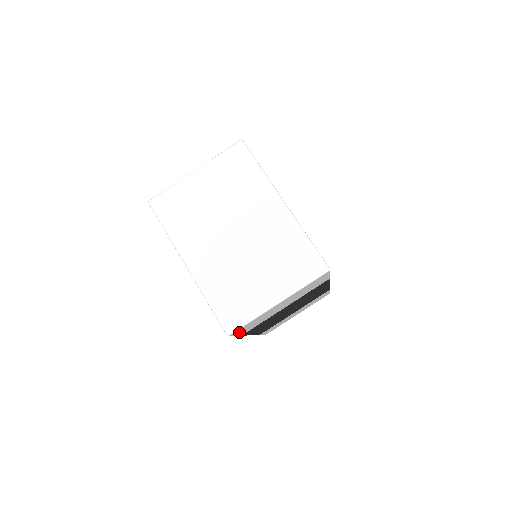
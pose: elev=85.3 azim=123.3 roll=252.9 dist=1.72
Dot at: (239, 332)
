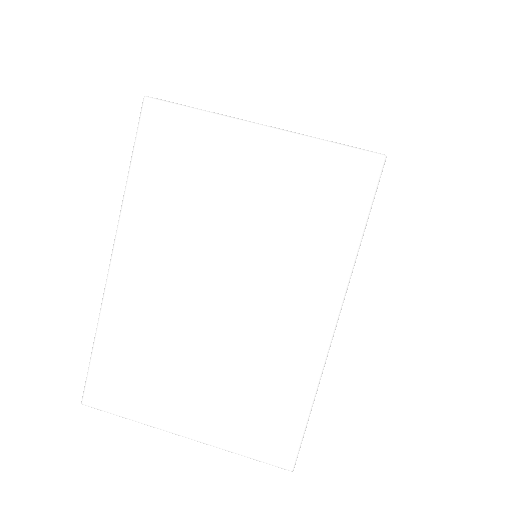
Dot at: occluded
